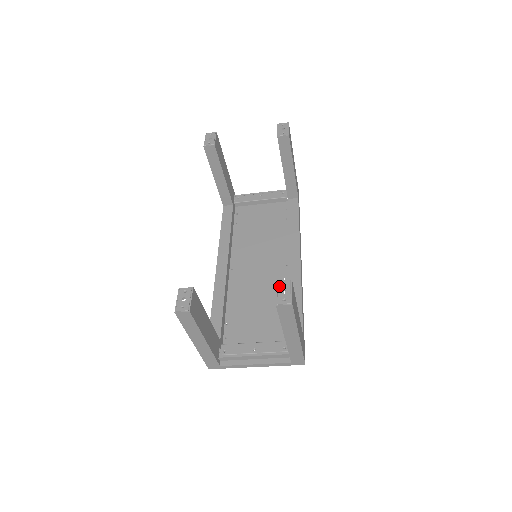
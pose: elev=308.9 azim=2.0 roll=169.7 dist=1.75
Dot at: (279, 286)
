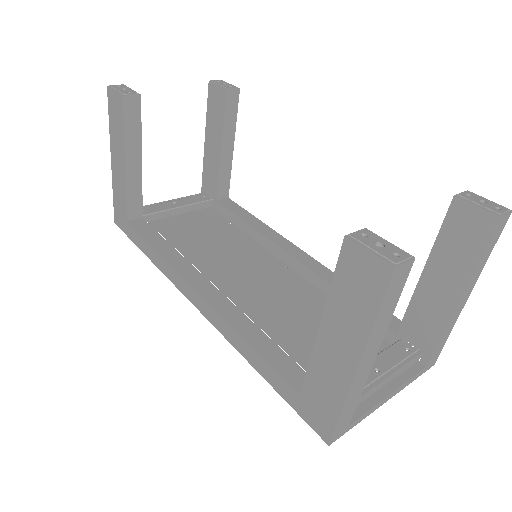
Dot at: (469, 198)
